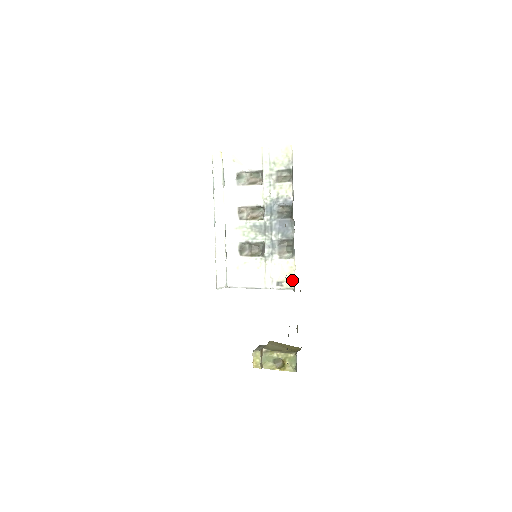
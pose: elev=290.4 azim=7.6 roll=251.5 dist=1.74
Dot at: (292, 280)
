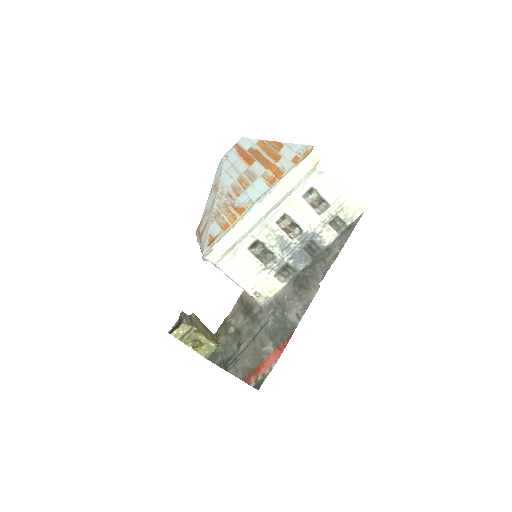
Dot at: (268, 298)
